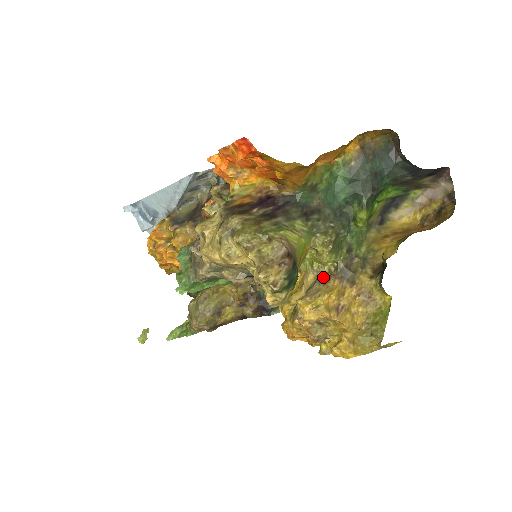
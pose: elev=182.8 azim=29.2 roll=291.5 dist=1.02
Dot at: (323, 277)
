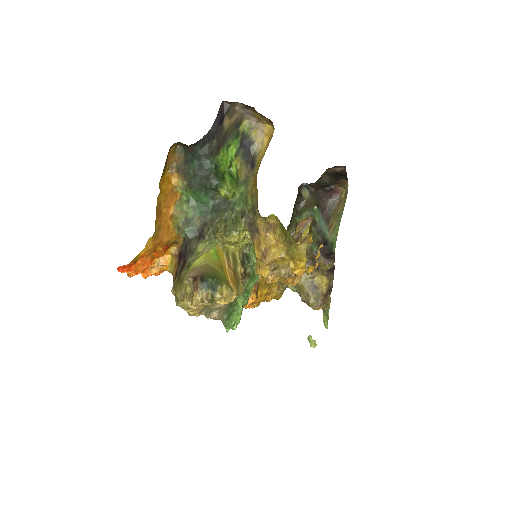
Dot at: occluded
